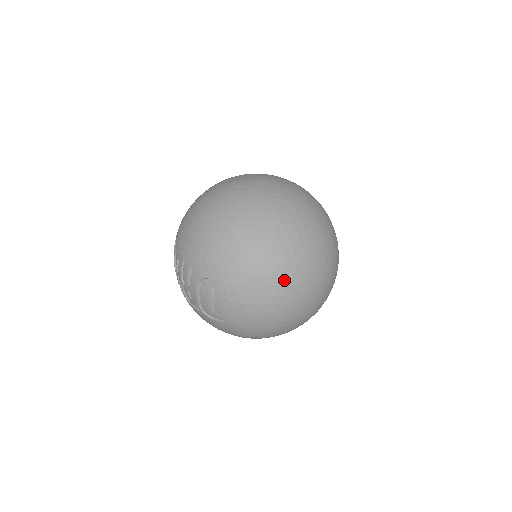
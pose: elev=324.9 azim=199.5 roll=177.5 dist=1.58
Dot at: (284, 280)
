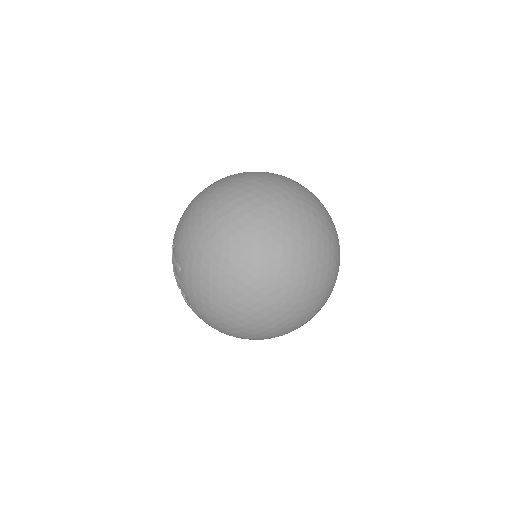
Dot at: occluded
